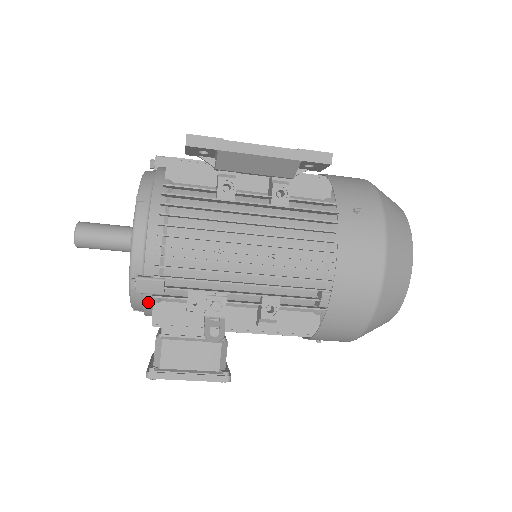
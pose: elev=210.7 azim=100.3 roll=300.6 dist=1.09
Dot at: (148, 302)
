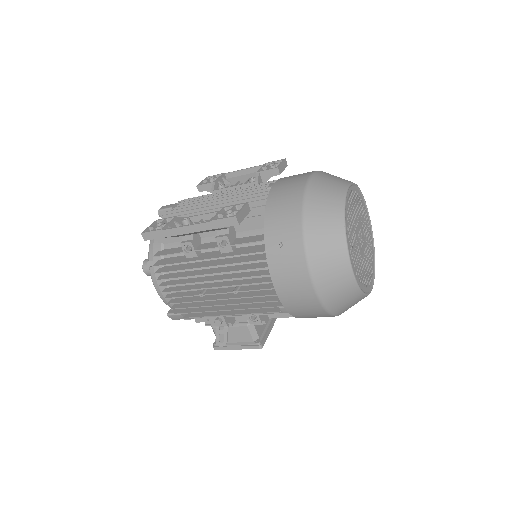
Dot at: occluded
